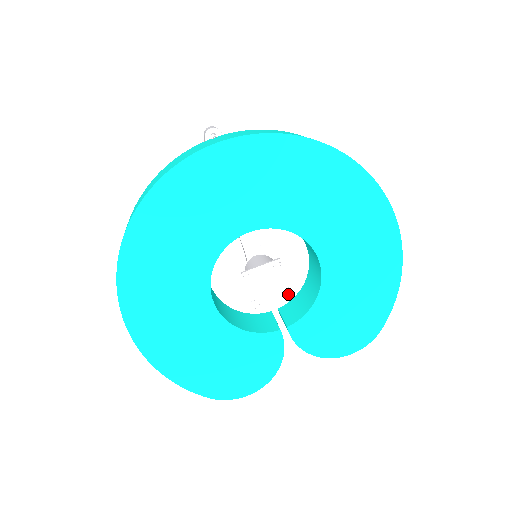
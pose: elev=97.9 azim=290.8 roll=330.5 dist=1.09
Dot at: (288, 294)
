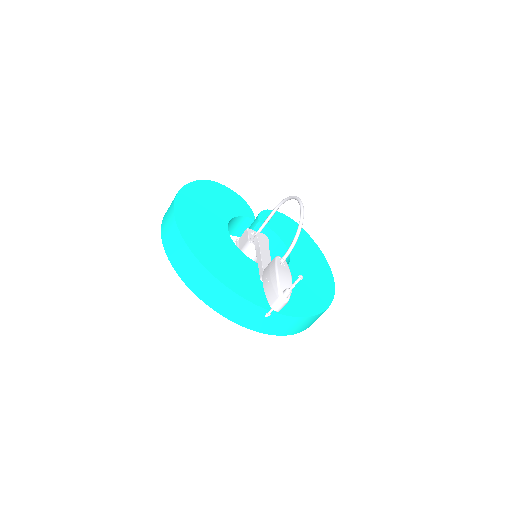
Dot at: occluded
